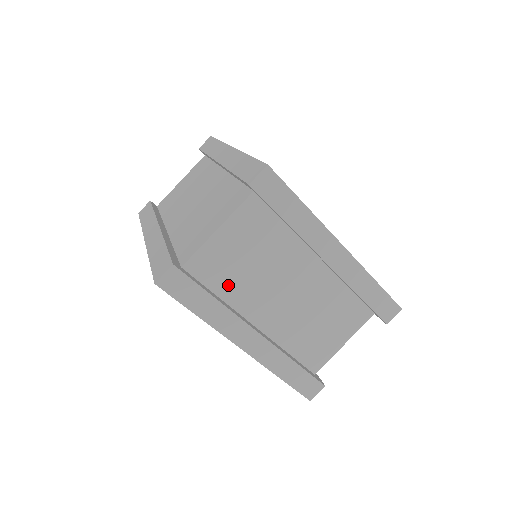
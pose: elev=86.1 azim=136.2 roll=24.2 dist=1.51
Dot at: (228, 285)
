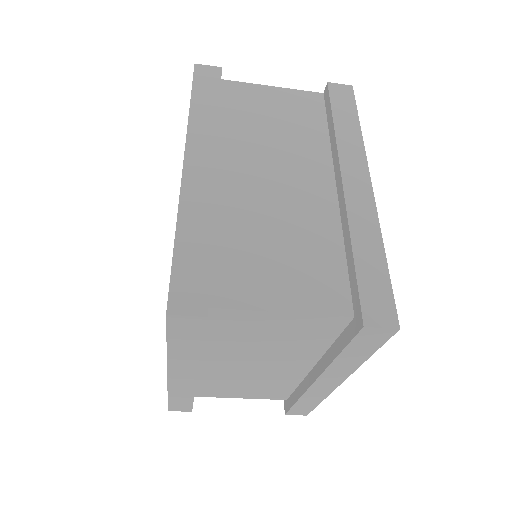
Dot at: (224, 338)
